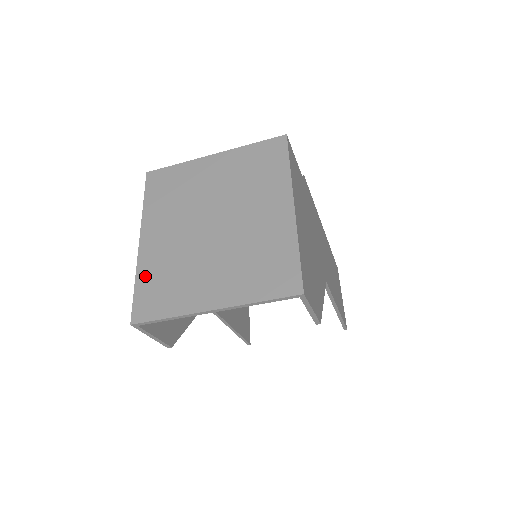
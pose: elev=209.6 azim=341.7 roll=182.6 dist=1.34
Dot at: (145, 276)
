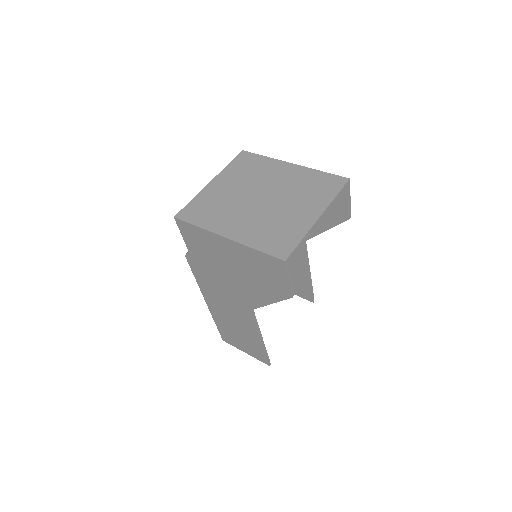
Dot at: (257, 242)
